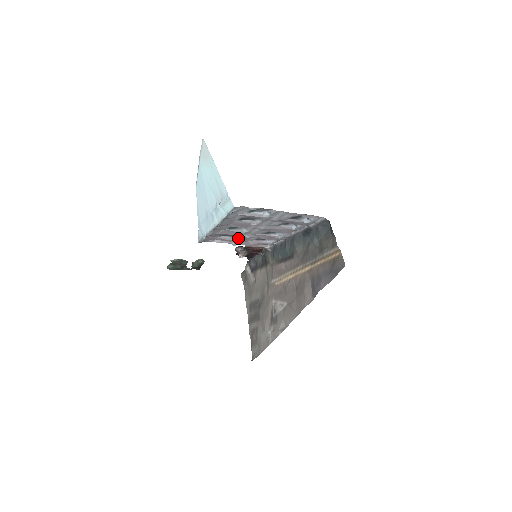
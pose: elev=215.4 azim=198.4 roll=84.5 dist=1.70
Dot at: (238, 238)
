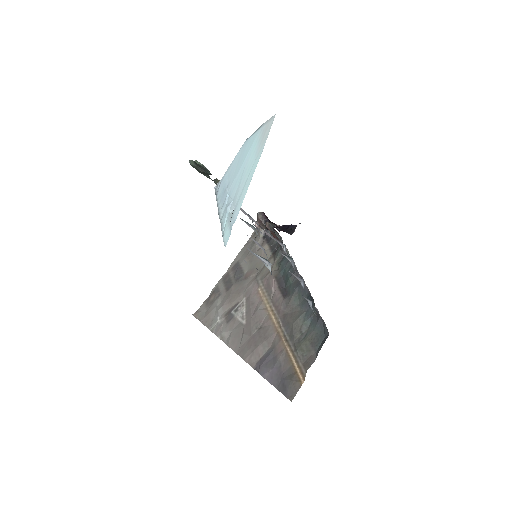
Dot at: (253, 224)
